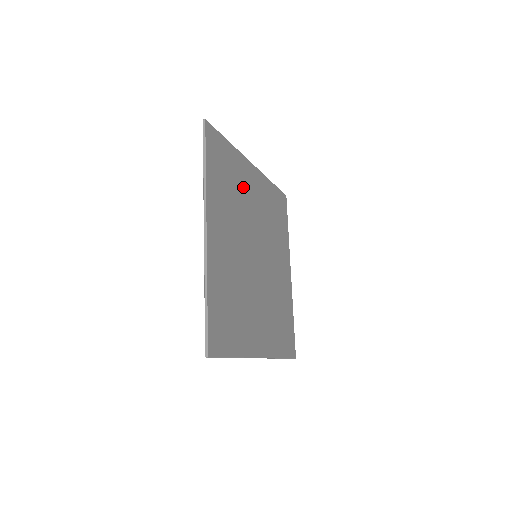
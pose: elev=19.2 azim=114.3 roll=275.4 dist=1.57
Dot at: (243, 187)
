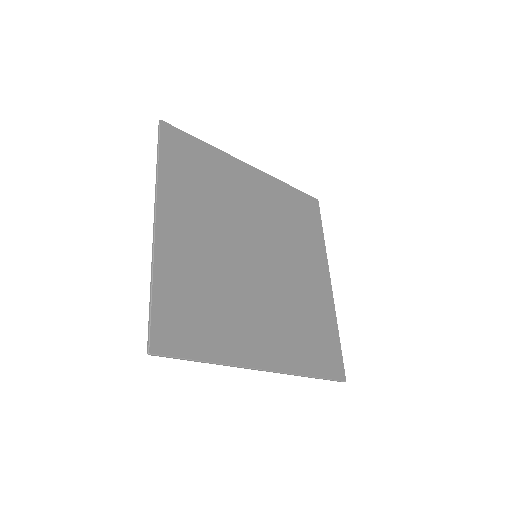
Dot at: (230, 185)
